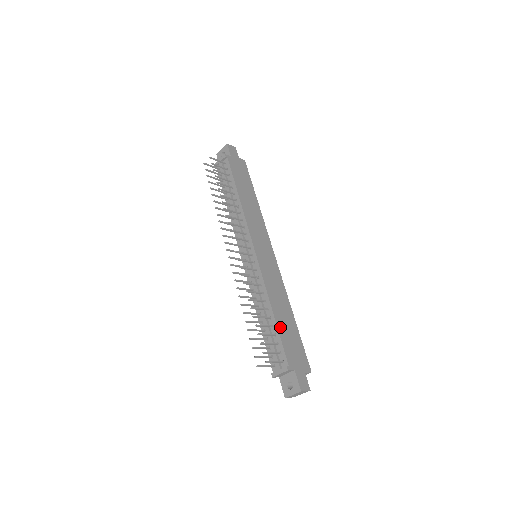
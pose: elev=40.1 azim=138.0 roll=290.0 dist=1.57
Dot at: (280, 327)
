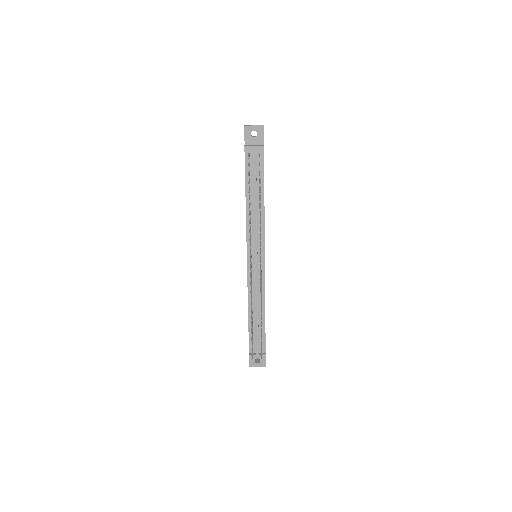
Dot at: occluded
